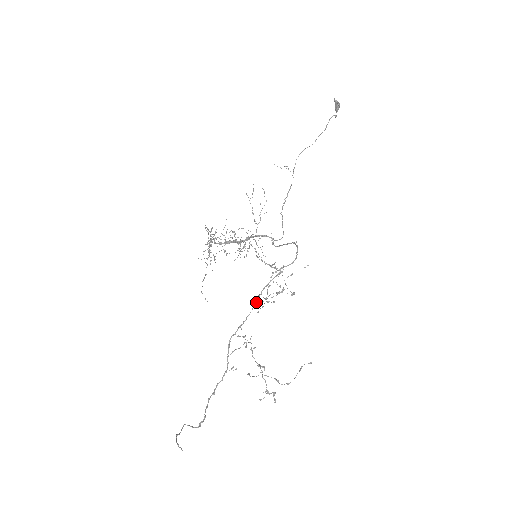
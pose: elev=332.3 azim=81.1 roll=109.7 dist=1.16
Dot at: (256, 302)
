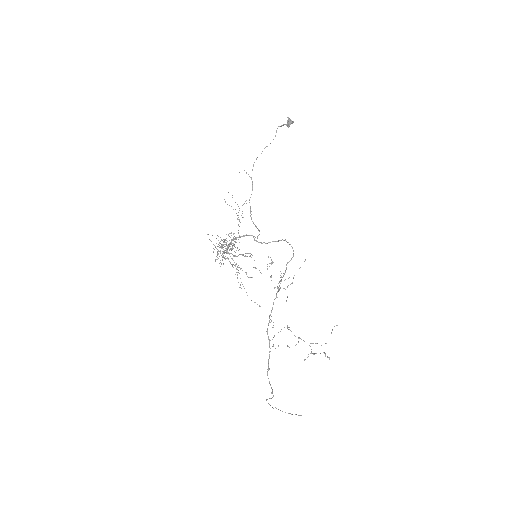
Dot at: (276, 294)
